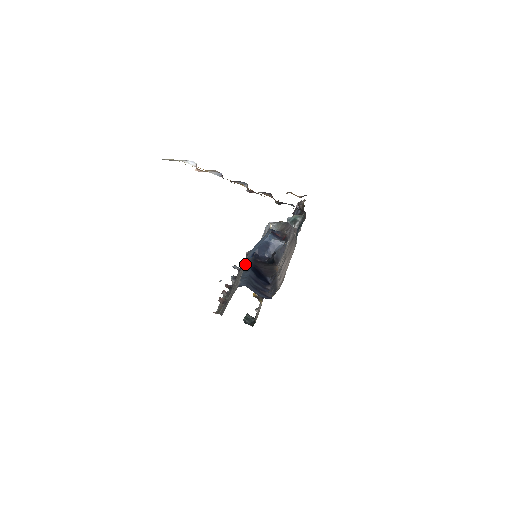
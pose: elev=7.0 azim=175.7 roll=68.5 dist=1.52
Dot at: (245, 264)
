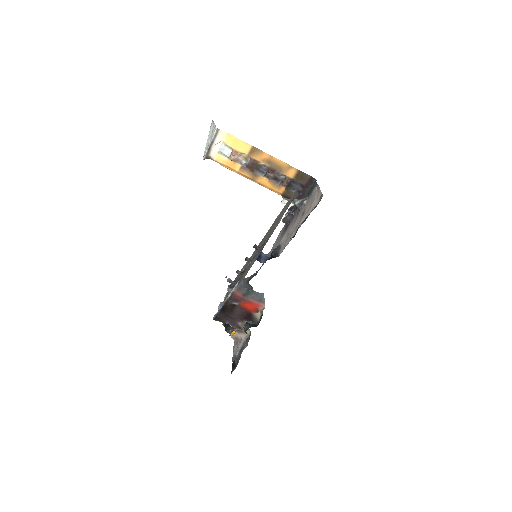
Dot at: occluded
